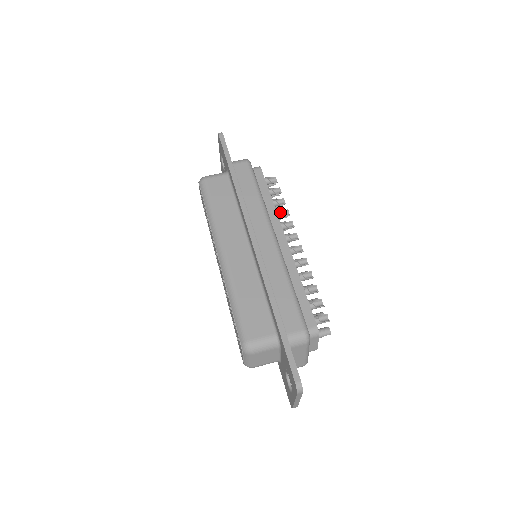
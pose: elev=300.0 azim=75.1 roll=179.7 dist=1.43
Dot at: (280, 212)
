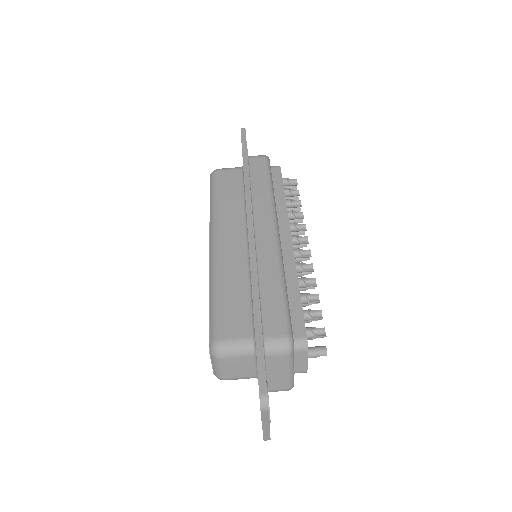
Dot at: (292, 212)
